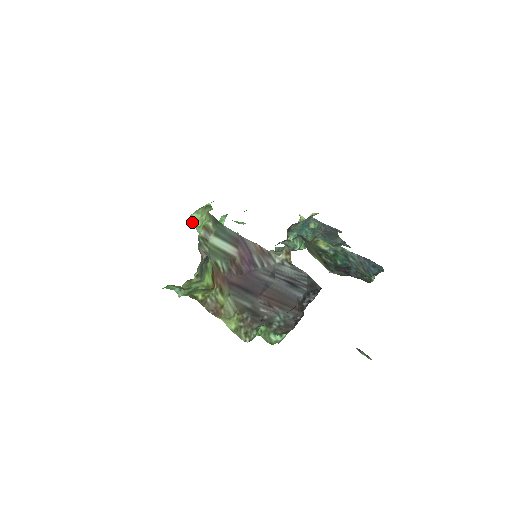
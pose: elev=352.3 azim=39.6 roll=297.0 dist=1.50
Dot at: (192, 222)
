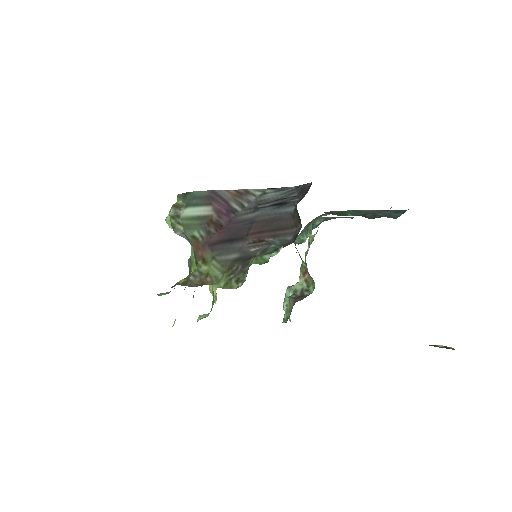
Dot at: (168, 225)
